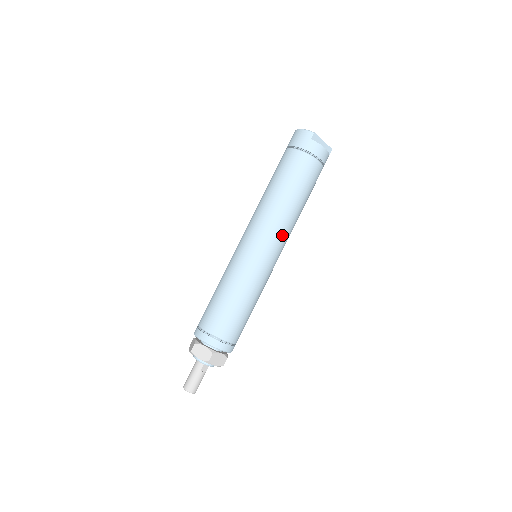
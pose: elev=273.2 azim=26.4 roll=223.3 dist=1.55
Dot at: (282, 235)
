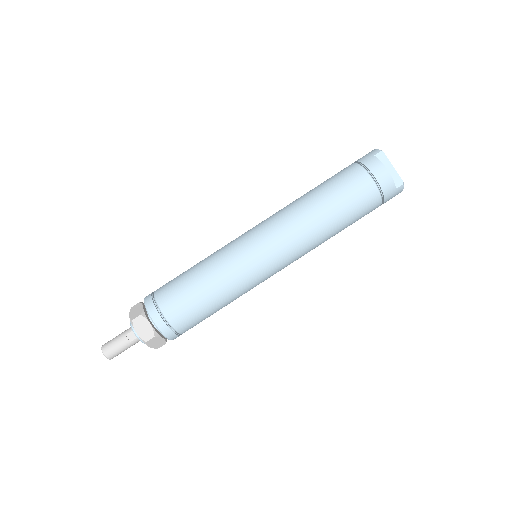
Dot at: (286, 235)
